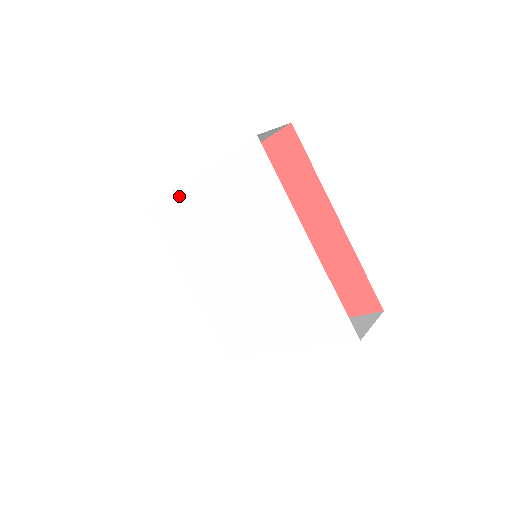
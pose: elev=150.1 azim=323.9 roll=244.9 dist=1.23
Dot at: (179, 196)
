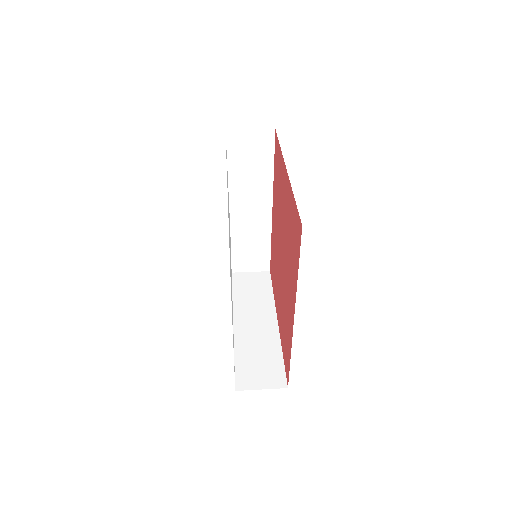
Dot at: occluded
